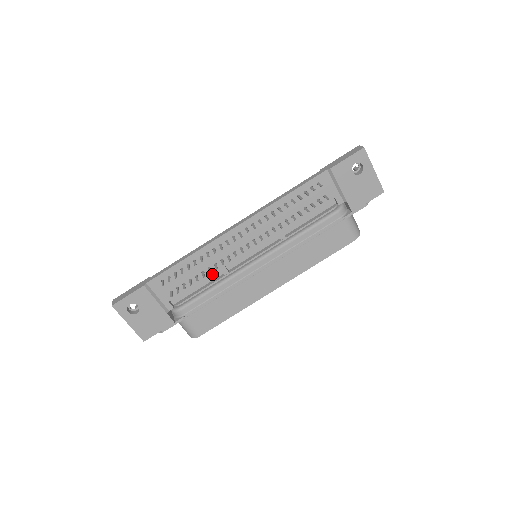
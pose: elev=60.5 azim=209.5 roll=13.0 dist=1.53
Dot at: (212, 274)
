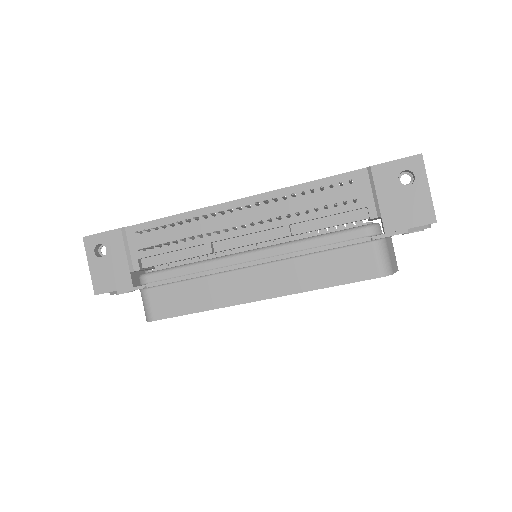
Dot at: (195, 249)
